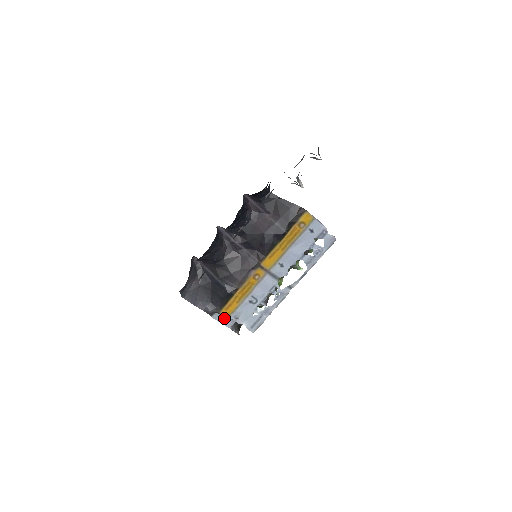
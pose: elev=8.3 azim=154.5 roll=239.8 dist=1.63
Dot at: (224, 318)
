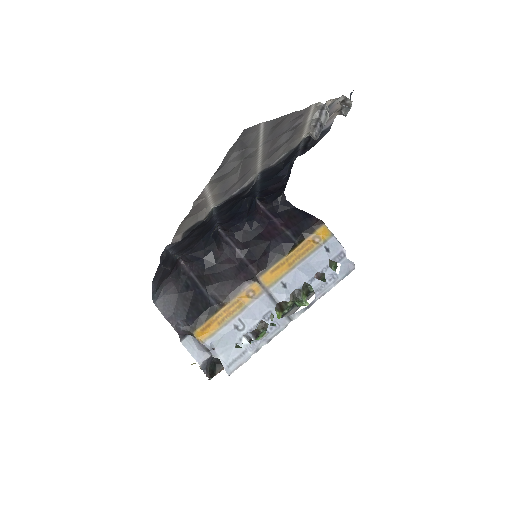
Dot at: (196, 347)
